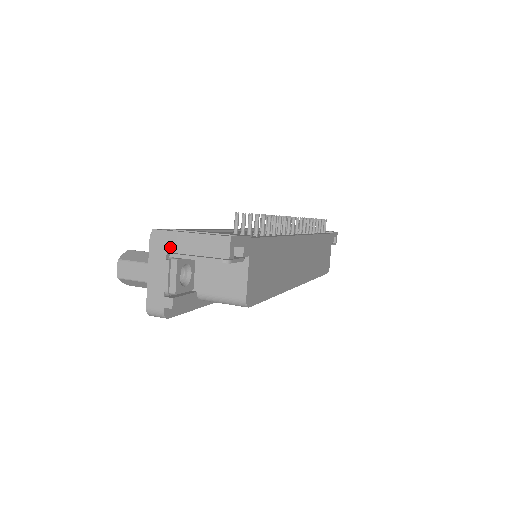
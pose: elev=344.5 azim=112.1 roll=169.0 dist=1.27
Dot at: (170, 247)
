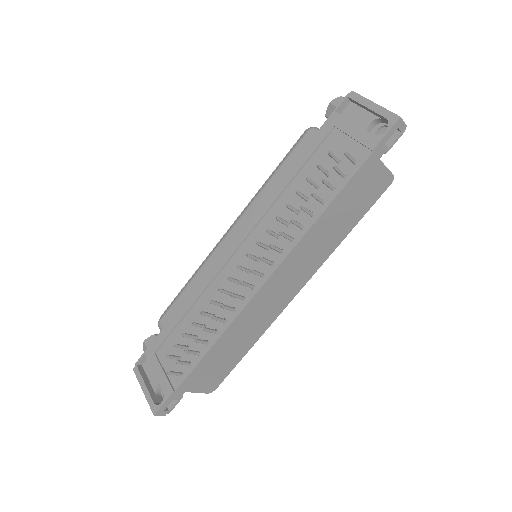
Dot at: occluded
